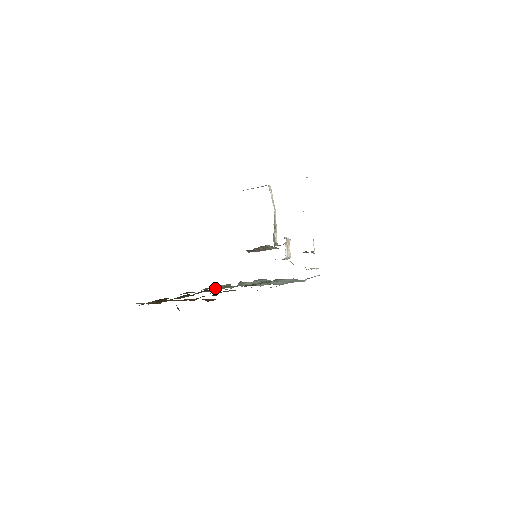
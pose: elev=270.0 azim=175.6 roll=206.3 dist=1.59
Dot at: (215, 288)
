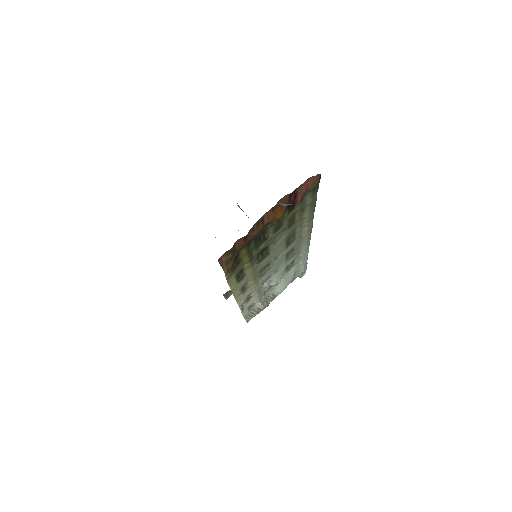
Dot at: (243, 297)
